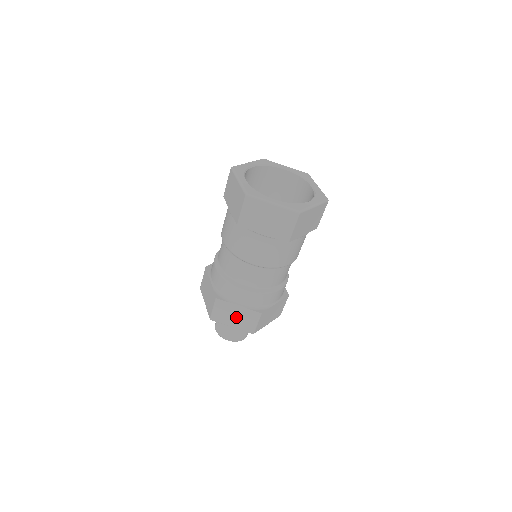
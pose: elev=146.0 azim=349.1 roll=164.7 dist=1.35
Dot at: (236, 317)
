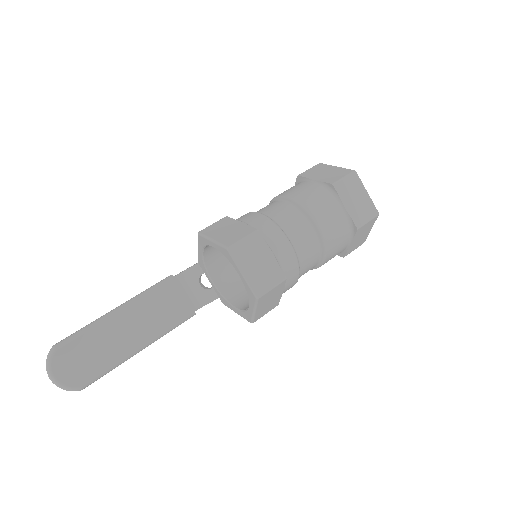
Dot at: (259, 265)
